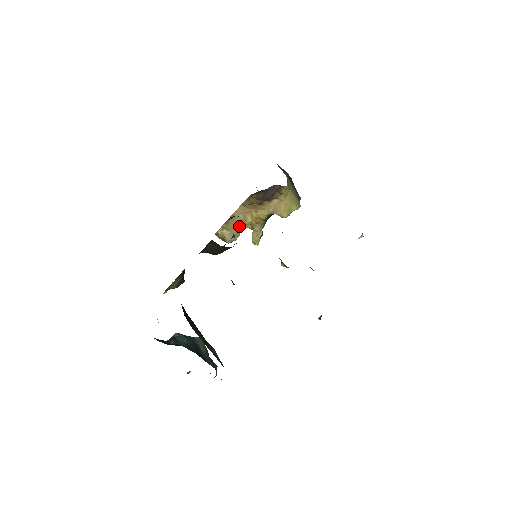
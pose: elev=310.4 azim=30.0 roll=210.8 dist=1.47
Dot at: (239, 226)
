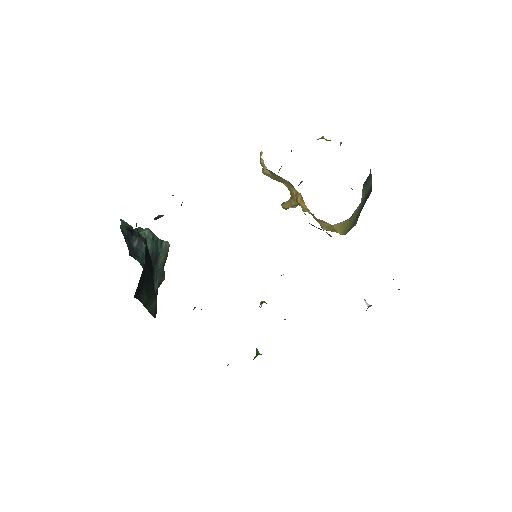
Dot at: occluded
